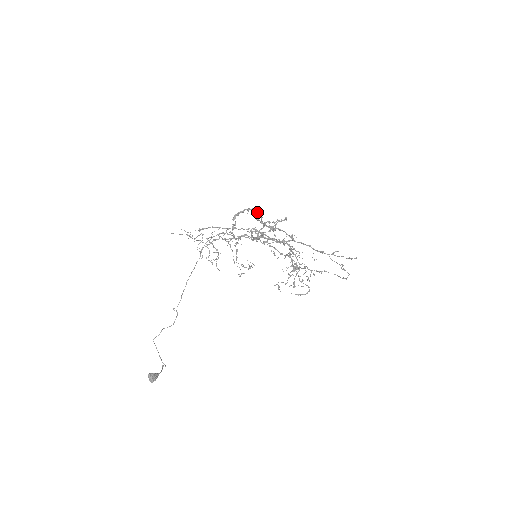
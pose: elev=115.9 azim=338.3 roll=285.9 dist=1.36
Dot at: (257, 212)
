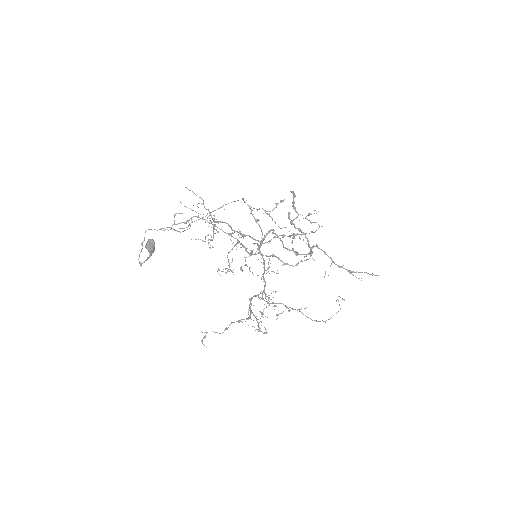
Dot at: occluded
